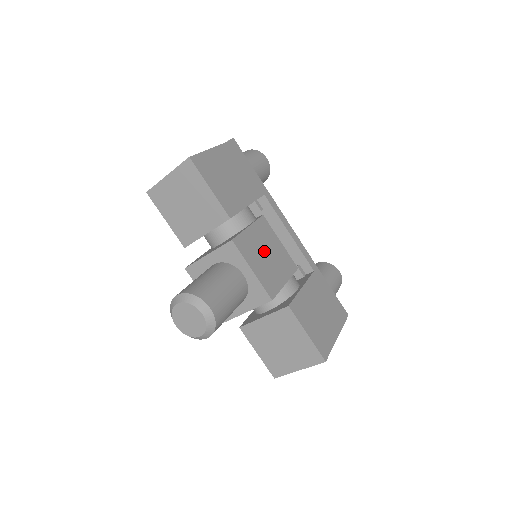
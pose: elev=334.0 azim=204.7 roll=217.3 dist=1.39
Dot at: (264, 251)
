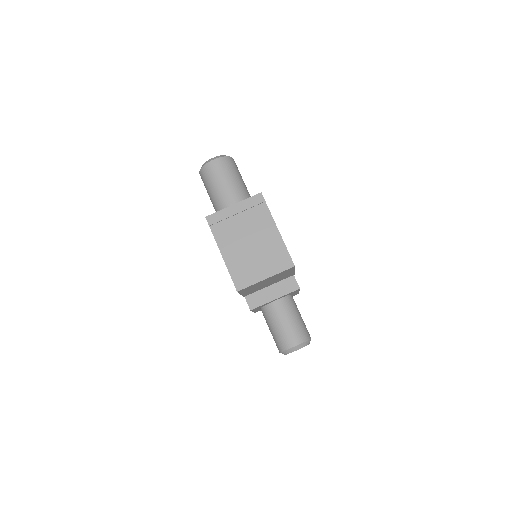
Dot at: occluded
